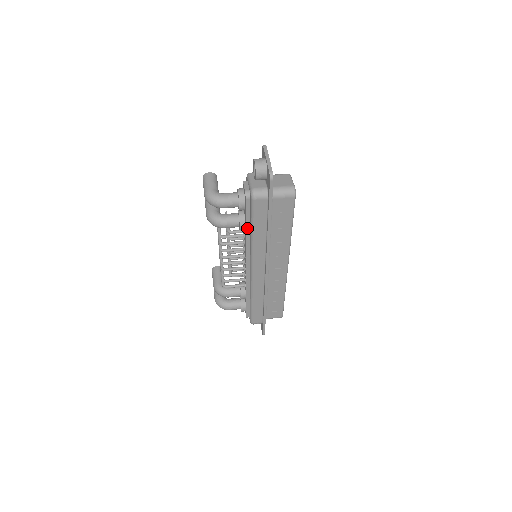
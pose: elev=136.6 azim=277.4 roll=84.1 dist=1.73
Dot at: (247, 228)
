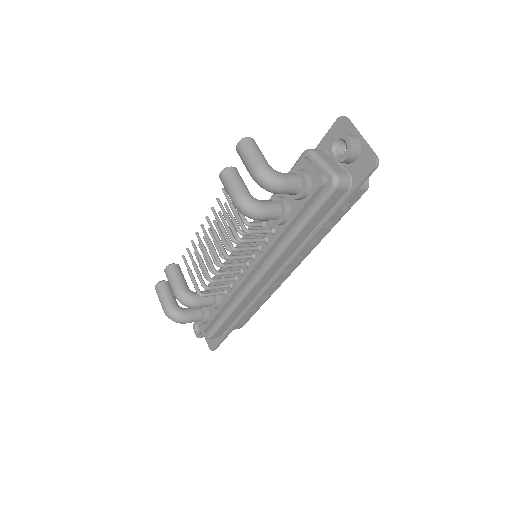
Dot at: (291, 223)
